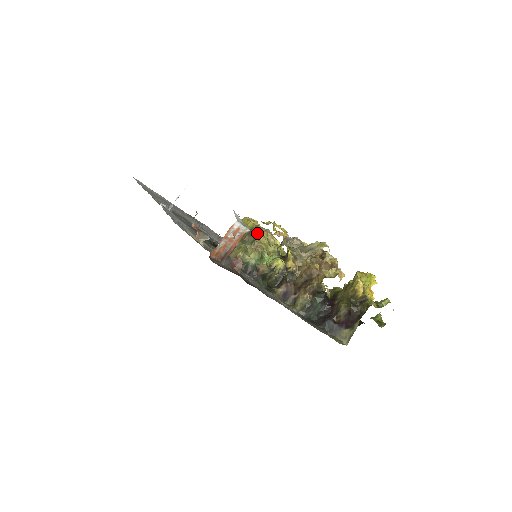
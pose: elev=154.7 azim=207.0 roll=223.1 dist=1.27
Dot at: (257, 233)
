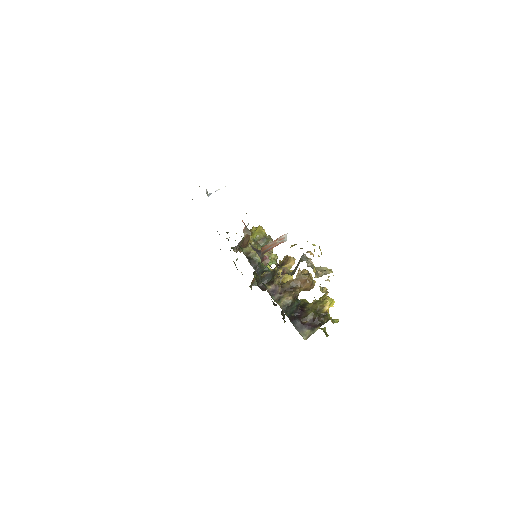
Dot at: (269, 241)
